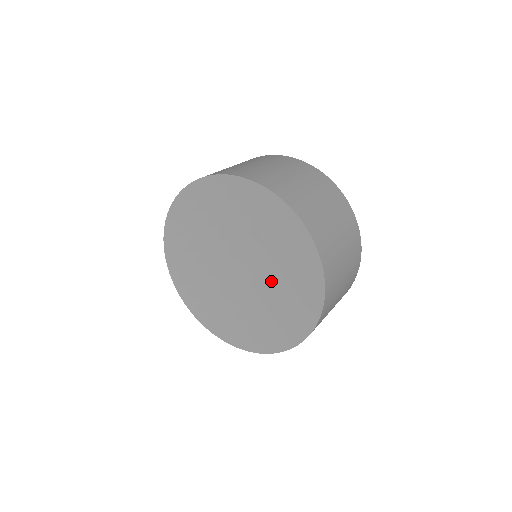
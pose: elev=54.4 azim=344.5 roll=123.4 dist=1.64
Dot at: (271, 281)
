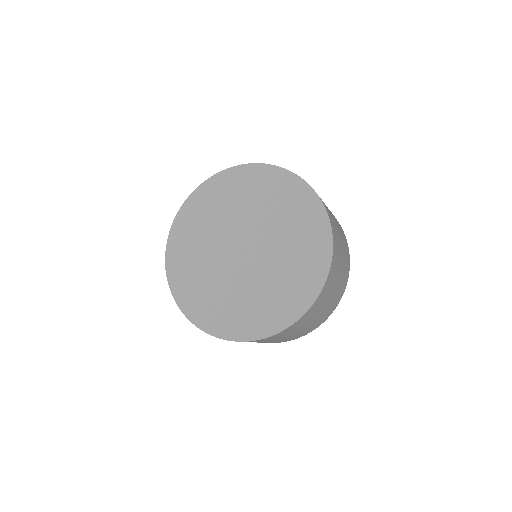
Dot at: (268, 274)
